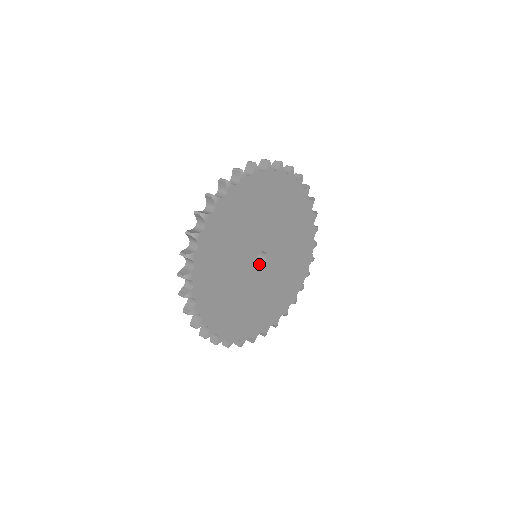
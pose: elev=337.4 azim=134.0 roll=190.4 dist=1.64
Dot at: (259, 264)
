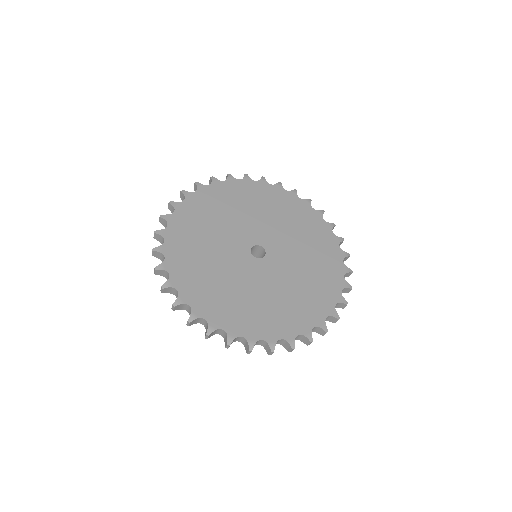
Dot at: (261, 259)
